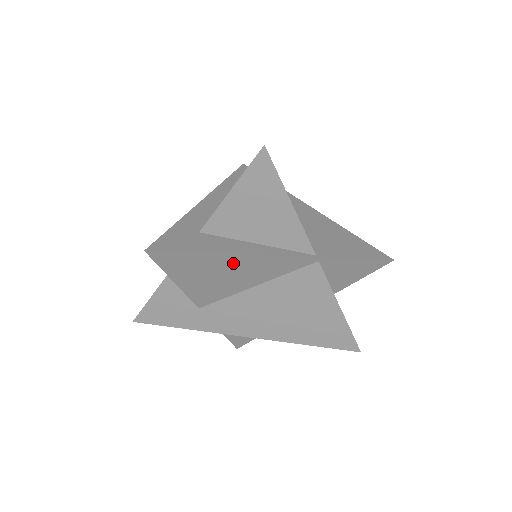
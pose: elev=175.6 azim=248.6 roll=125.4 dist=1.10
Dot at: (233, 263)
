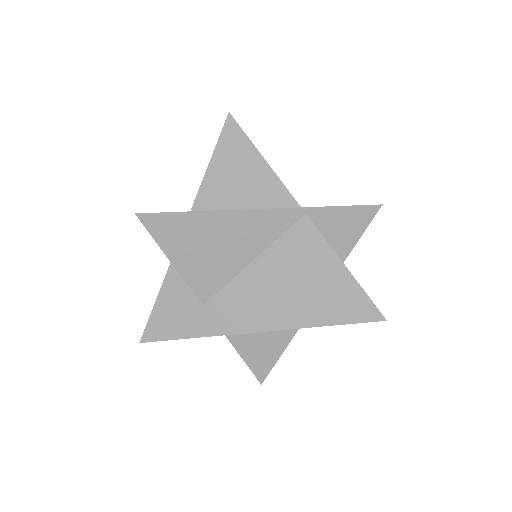
Dot at: (222, 225)
